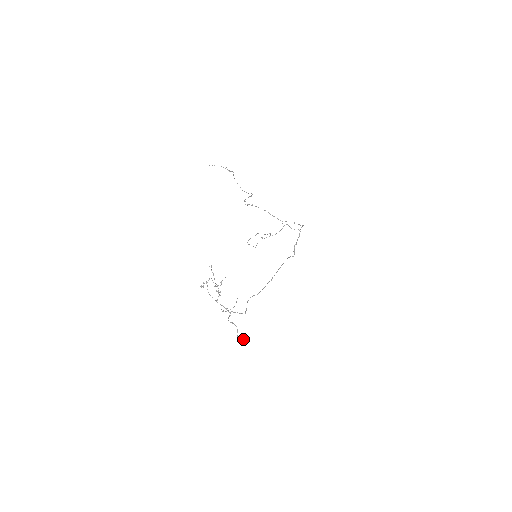
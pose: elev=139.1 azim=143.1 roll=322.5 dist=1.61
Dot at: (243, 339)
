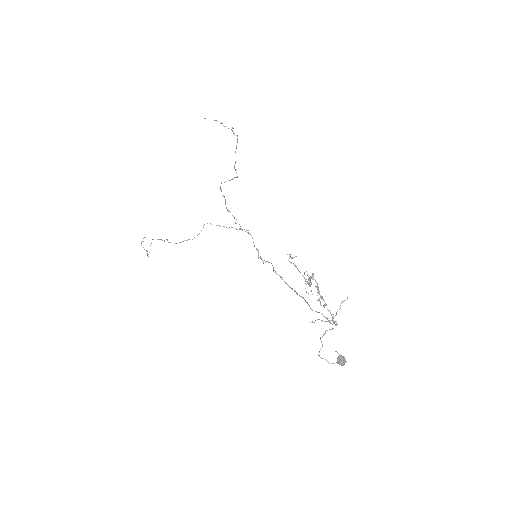
Dot at: (343, 358)
